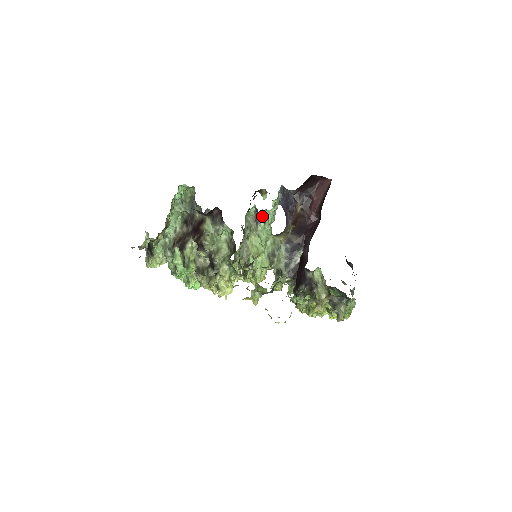
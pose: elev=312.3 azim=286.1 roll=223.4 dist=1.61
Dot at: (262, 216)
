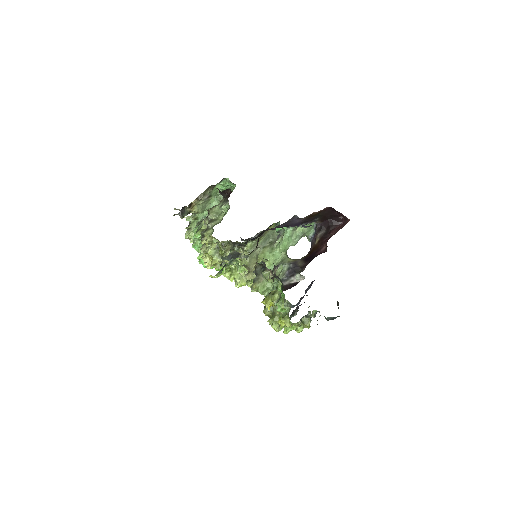
Dot at: (282, 233)
